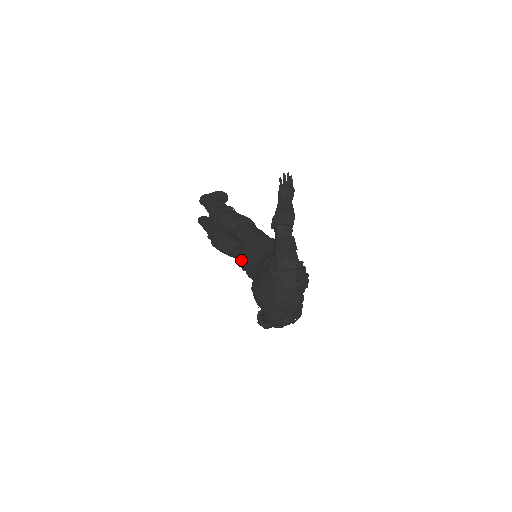
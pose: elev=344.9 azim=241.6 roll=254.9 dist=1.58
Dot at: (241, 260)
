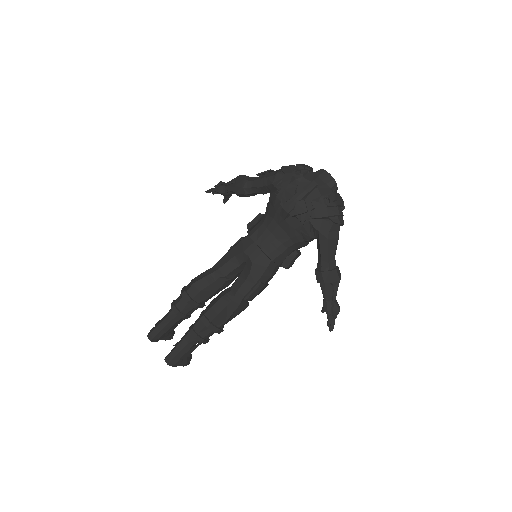
Dot at: (250, 260)
